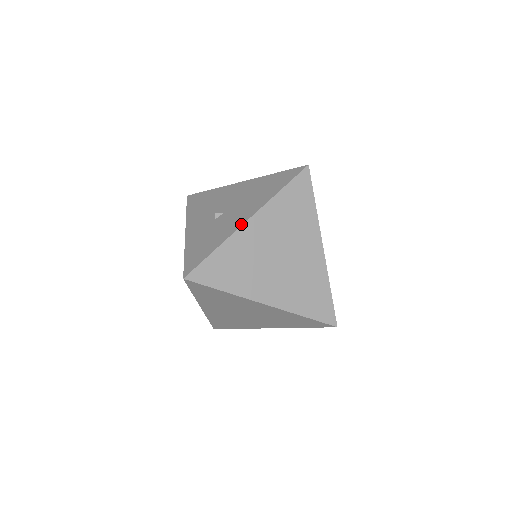
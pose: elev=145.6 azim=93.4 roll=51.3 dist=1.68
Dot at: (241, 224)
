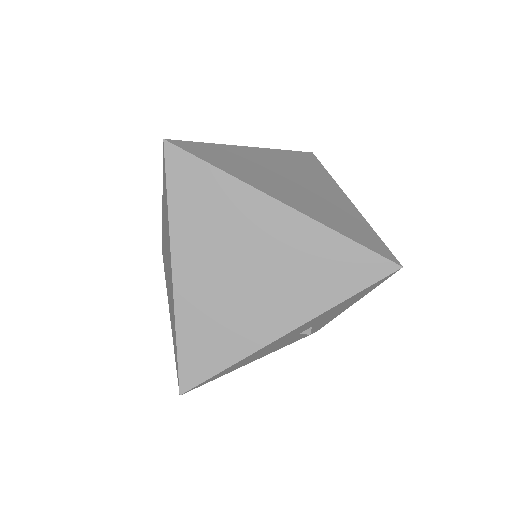
Dot at: (242, 147)
